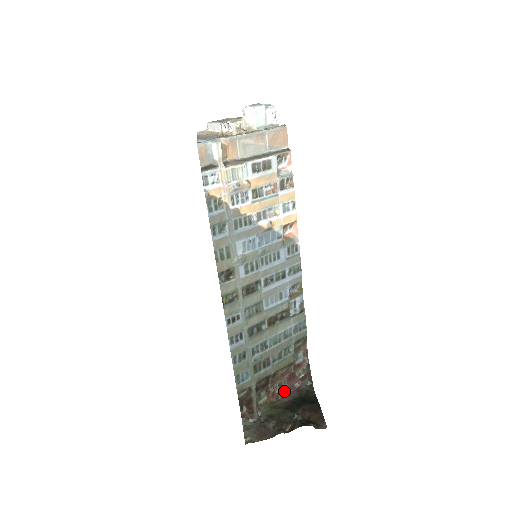
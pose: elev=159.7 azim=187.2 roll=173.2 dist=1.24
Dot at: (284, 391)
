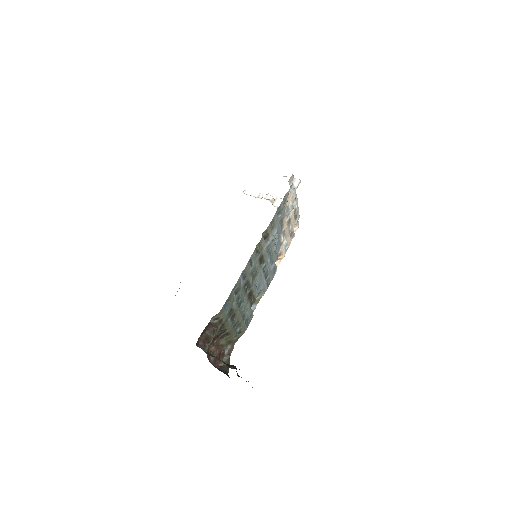
Dot at: (211, 362)
